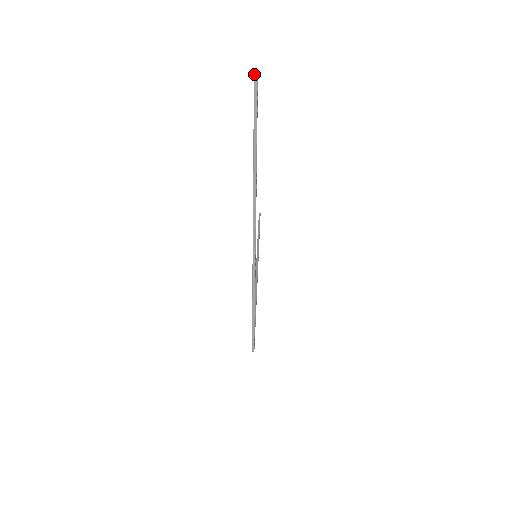
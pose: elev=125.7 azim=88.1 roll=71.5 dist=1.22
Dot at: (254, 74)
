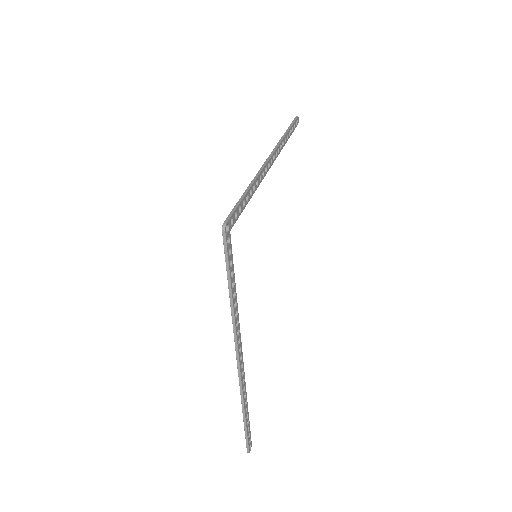
Dot at: (297, 117)
